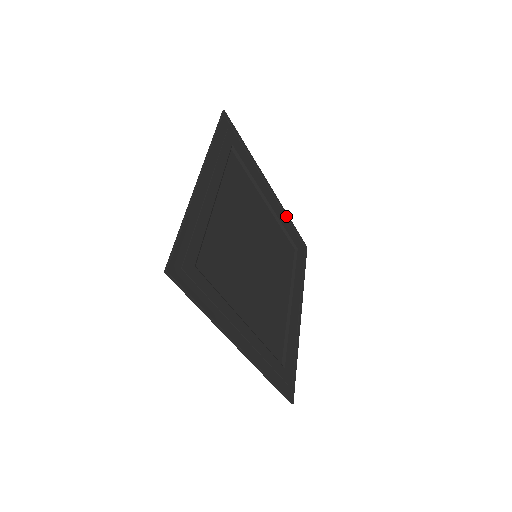
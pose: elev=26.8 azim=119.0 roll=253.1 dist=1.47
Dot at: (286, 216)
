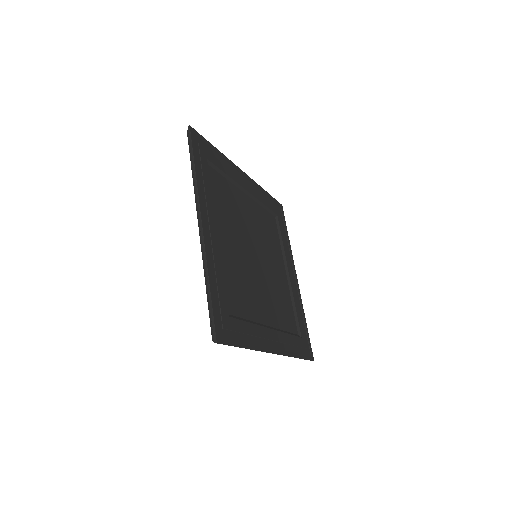
Dot at: (302, 309)
